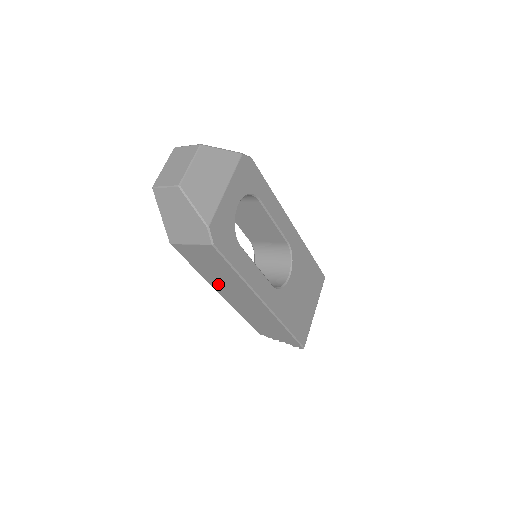
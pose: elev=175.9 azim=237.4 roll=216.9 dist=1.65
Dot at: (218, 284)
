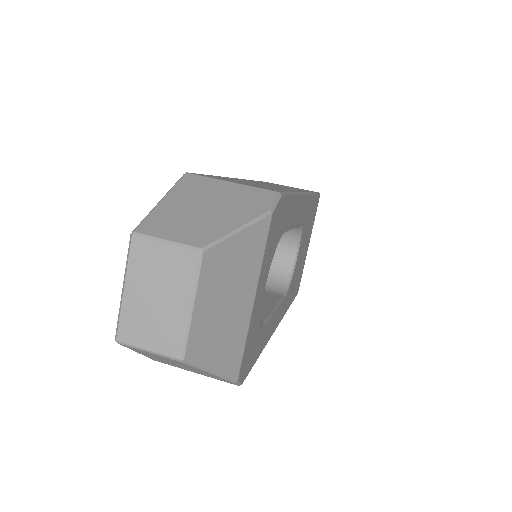
Dot at: occluded
